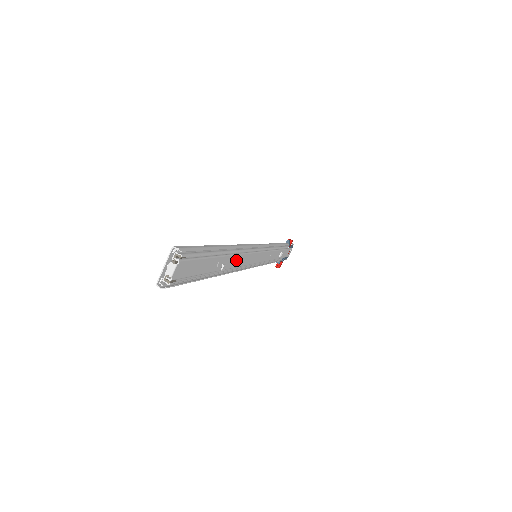
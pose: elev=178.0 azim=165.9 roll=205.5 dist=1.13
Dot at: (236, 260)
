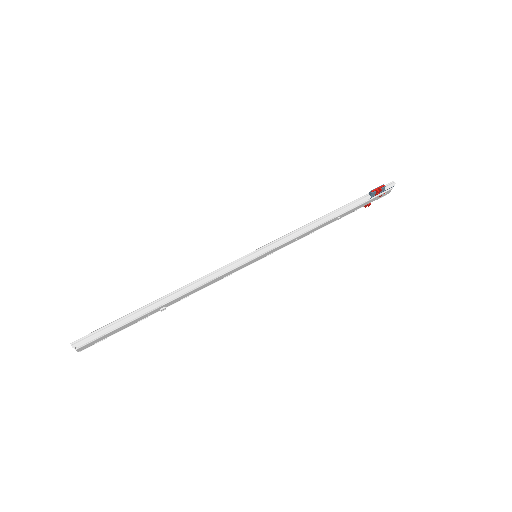
Dot at: (190, 293)
